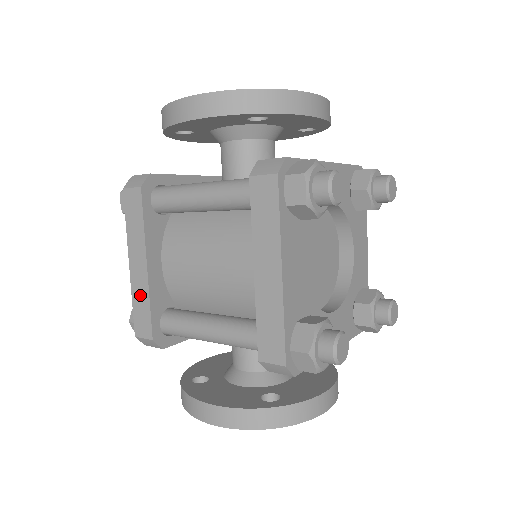
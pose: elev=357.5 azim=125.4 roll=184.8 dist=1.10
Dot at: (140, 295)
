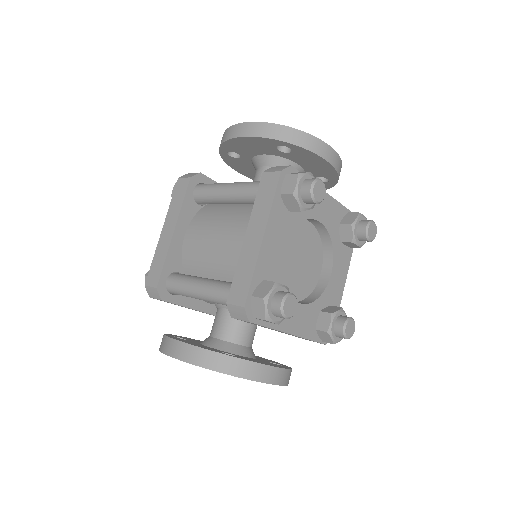
Dot at: (161, 253)
